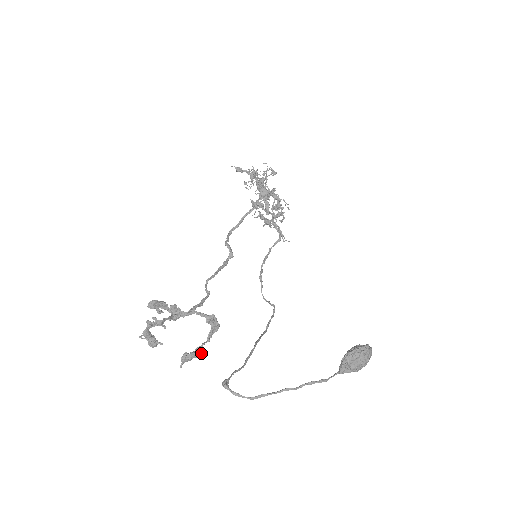
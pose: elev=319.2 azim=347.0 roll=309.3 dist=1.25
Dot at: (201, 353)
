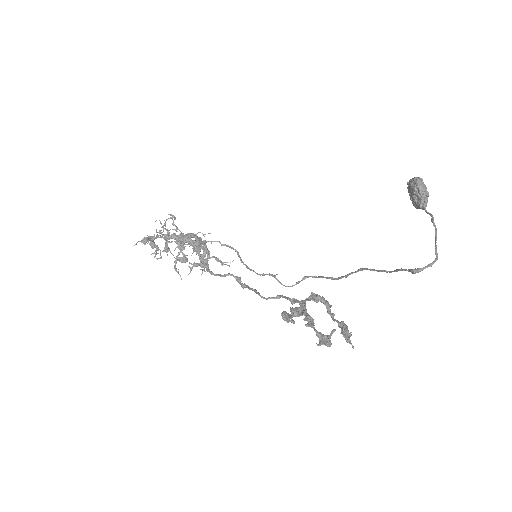
Dot at: (345, 325)
